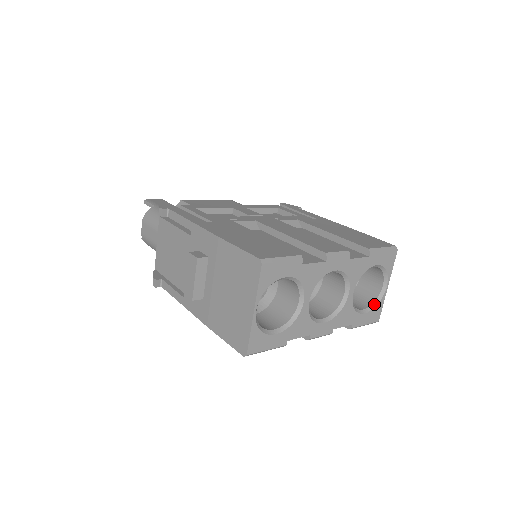
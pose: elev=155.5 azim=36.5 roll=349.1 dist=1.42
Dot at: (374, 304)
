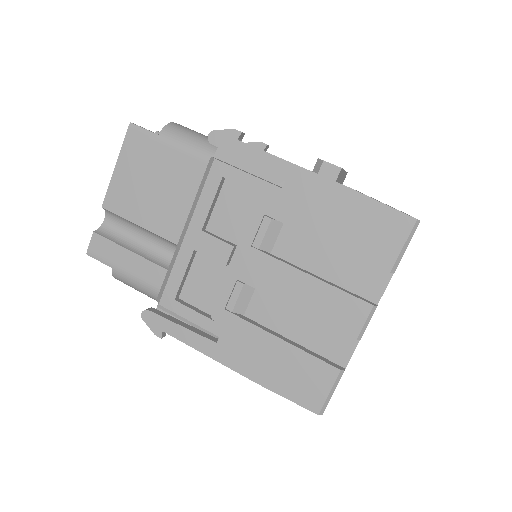
Dot at: occluded
